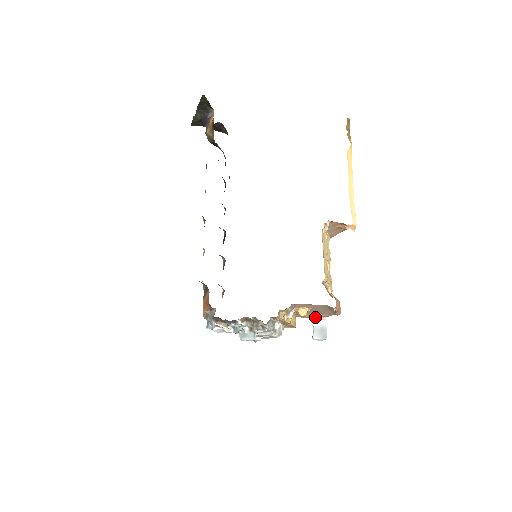
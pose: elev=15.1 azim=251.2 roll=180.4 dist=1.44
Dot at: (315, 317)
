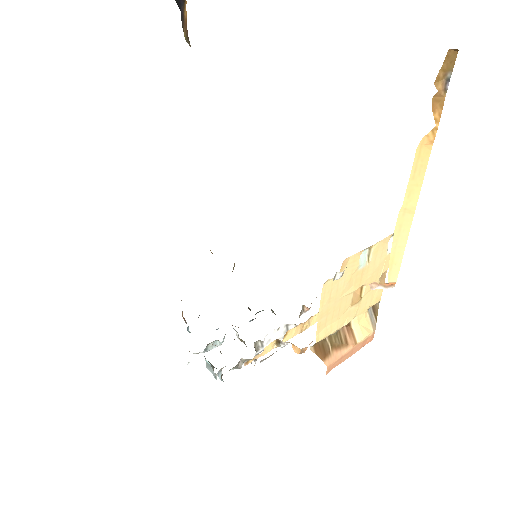
Dot at: occluded
